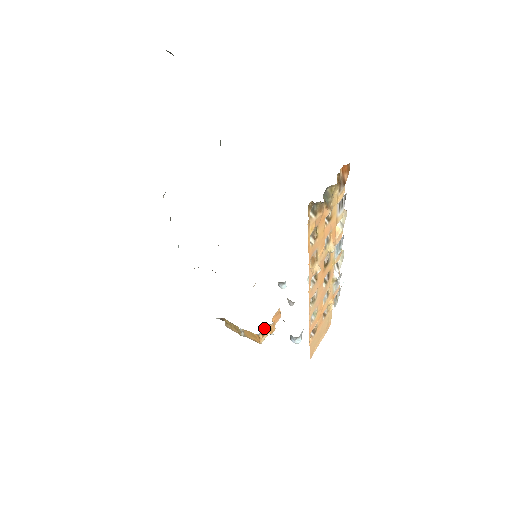
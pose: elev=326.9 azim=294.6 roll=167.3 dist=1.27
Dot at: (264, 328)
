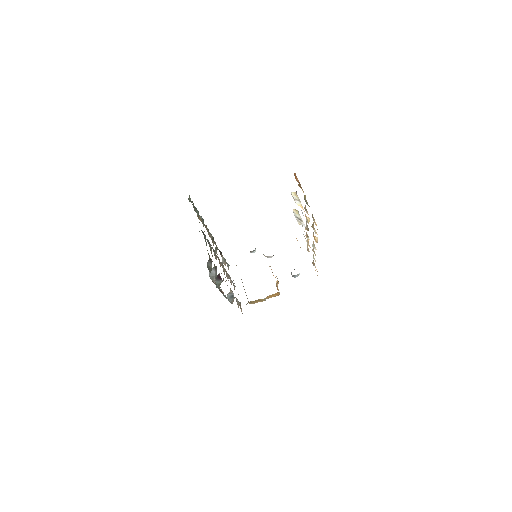
Dot at: (276, 285)
